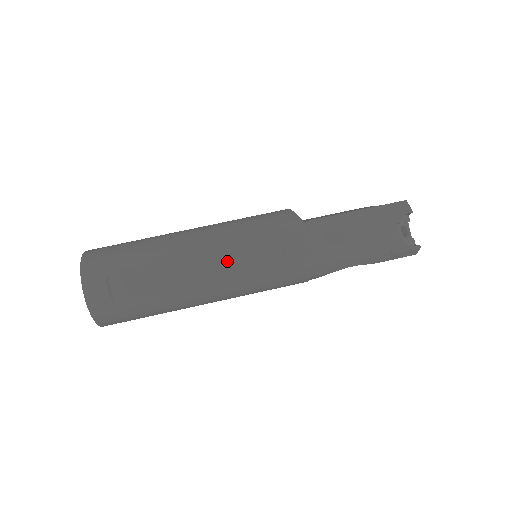
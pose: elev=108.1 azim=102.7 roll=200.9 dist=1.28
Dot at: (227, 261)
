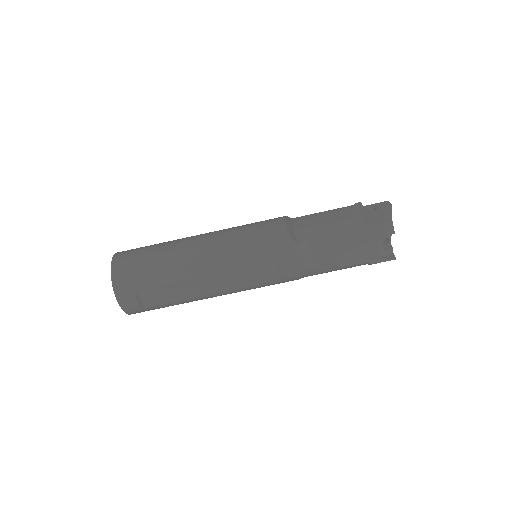
Dot at: (232, 279)
